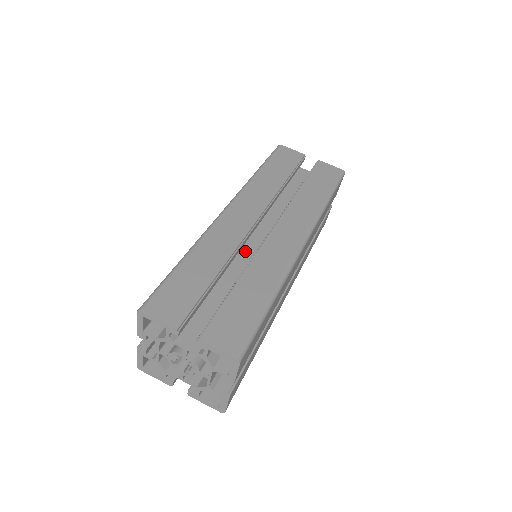
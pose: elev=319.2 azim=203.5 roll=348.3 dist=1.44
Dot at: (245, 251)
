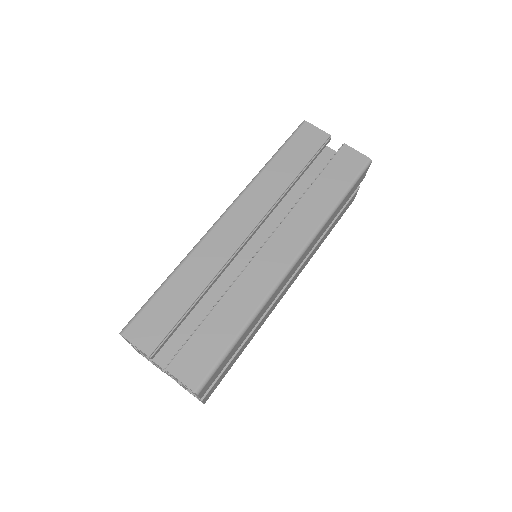
Dot at: (237, 261)
